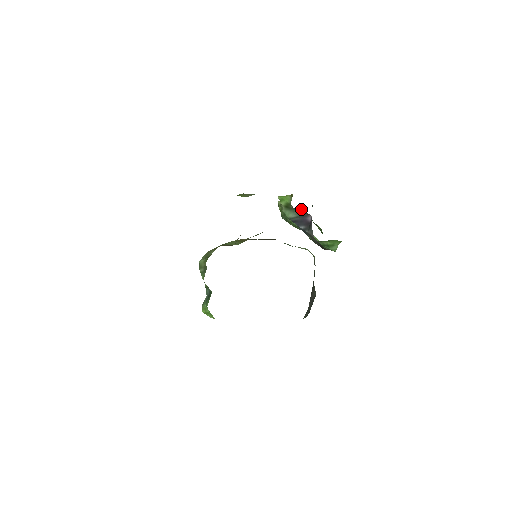
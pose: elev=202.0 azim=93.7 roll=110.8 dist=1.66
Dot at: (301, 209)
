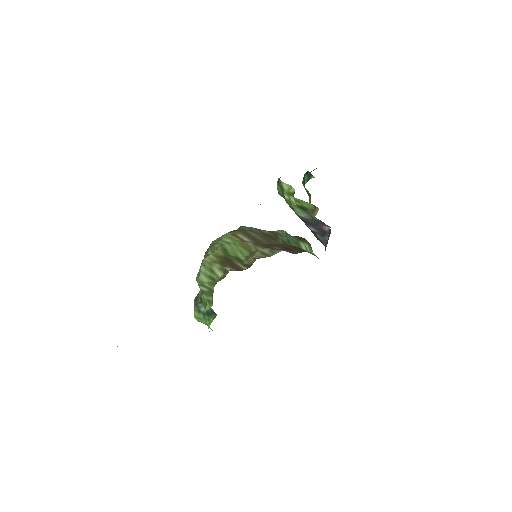
Dot at: occluded
